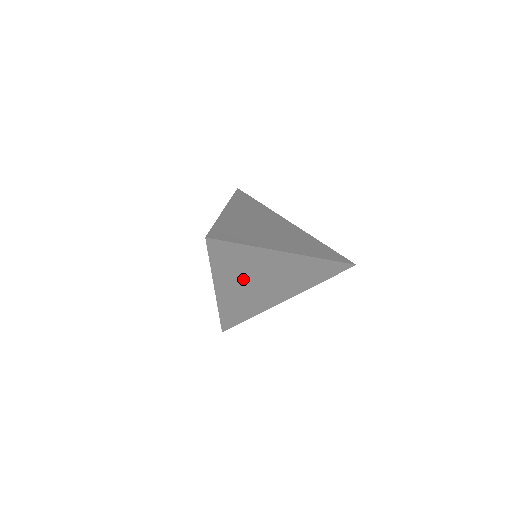
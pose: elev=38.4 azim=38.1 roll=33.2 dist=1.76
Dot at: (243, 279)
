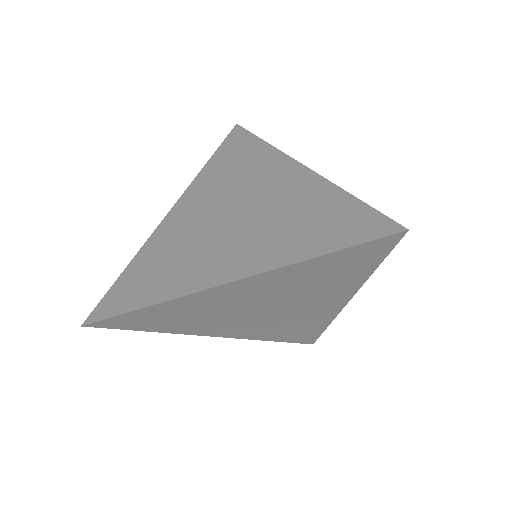
Dot at: (225, 320)
